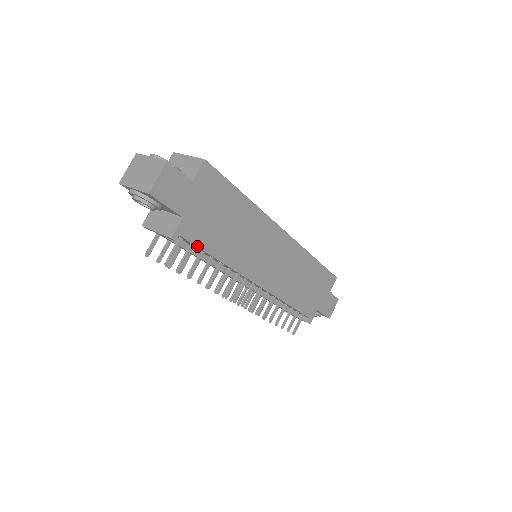
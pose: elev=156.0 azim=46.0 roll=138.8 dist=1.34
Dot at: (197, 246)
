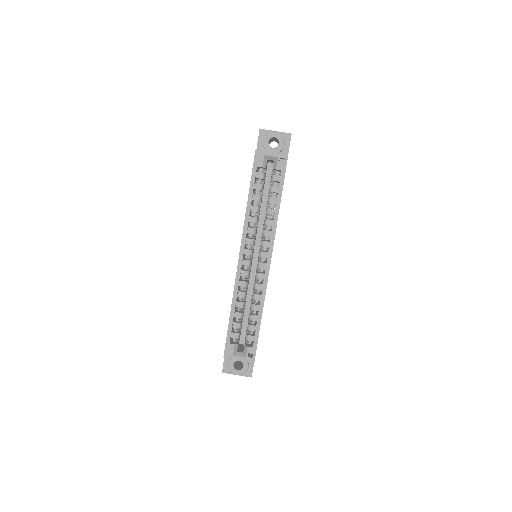
Dot at: occluded
